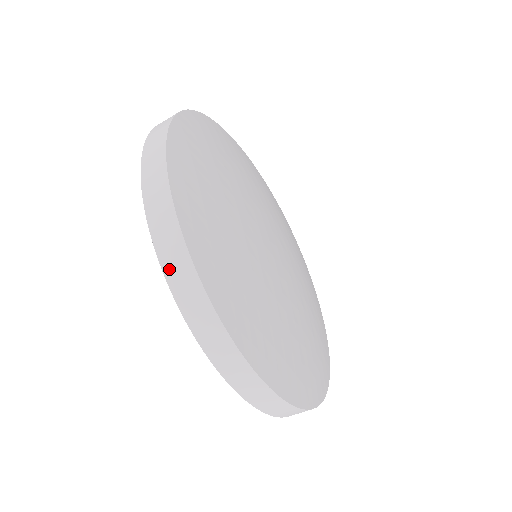
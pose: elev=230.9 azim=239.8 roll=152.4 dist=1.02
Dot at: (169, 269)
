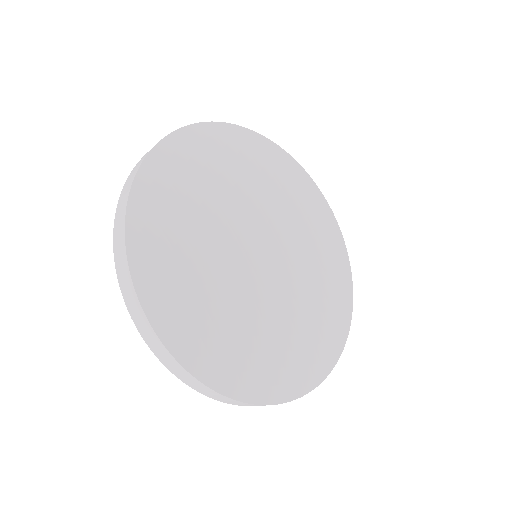
Dot at: (178, 375)
